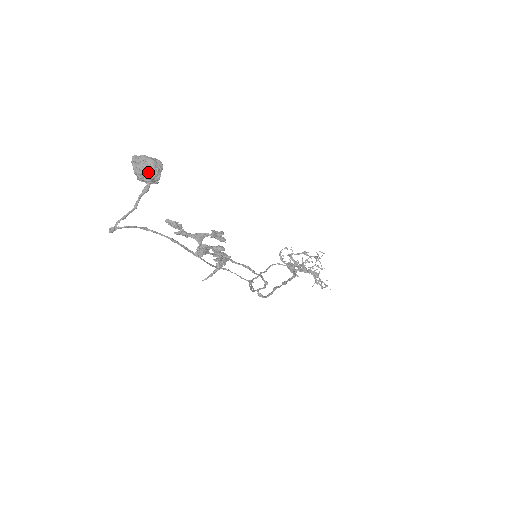
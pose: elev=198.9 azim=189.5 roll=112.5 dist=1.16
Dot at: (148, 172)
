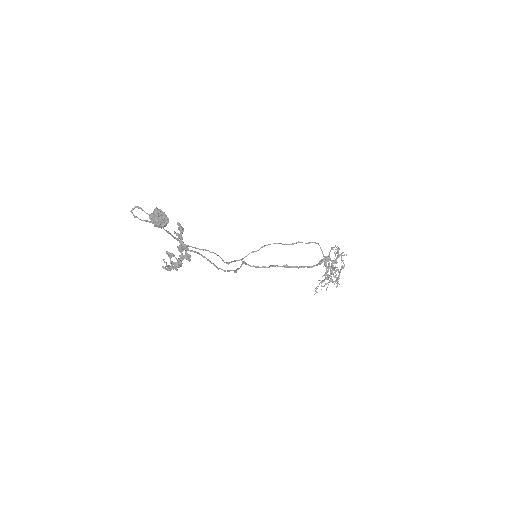
Dot at: (153, 223)
